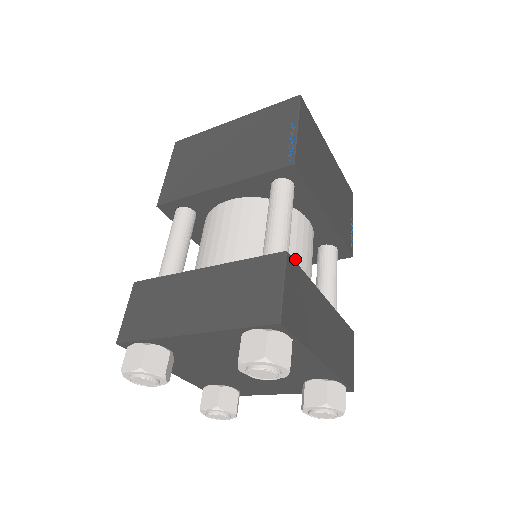
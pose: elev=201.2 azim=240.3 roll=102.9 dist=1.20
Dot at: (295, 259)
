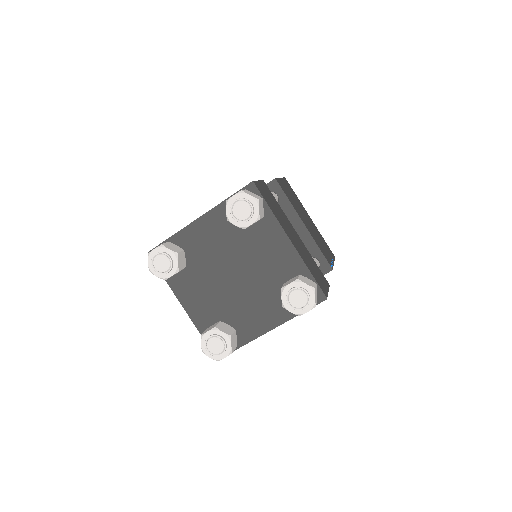
Dot at: occluded
